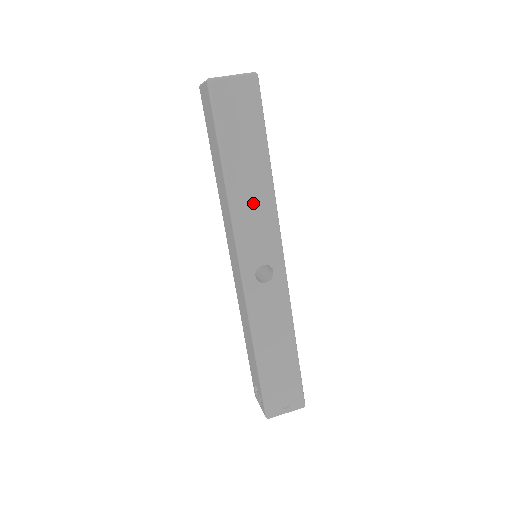
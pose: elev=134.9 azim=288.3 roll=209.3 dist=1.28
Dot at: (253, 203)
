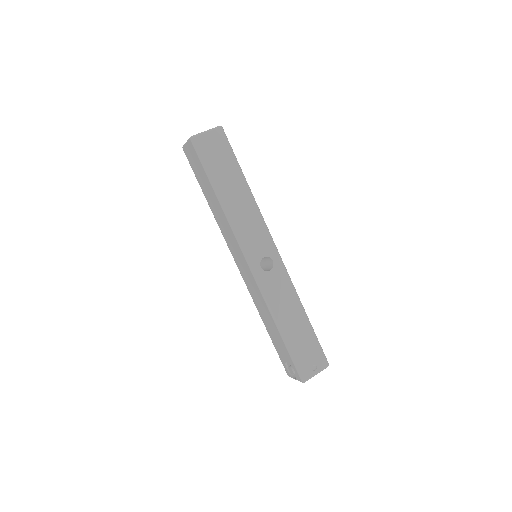
Dot at: (244, 214)
